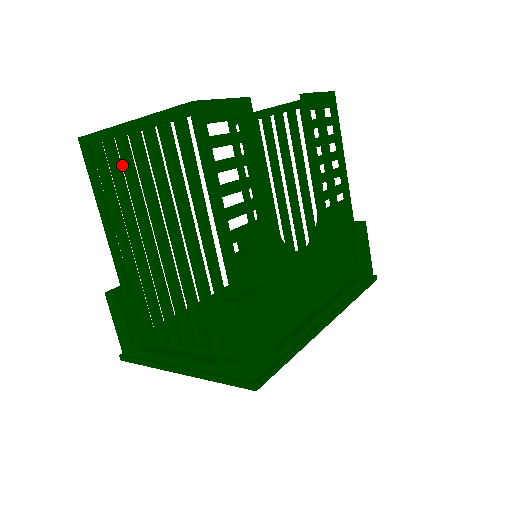
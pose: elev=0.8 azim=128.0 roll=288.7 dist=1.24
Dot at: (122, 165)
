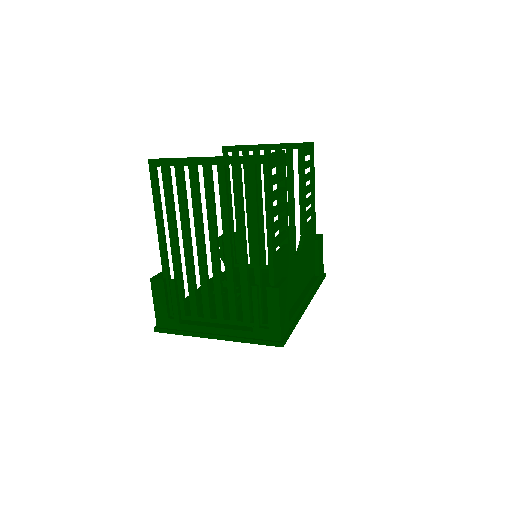
Dot at: (190, 186)
